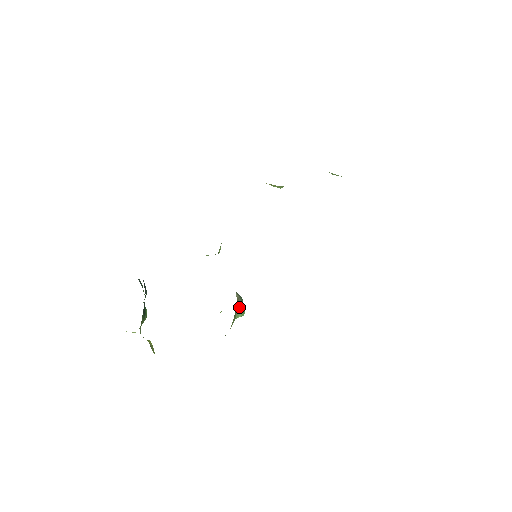
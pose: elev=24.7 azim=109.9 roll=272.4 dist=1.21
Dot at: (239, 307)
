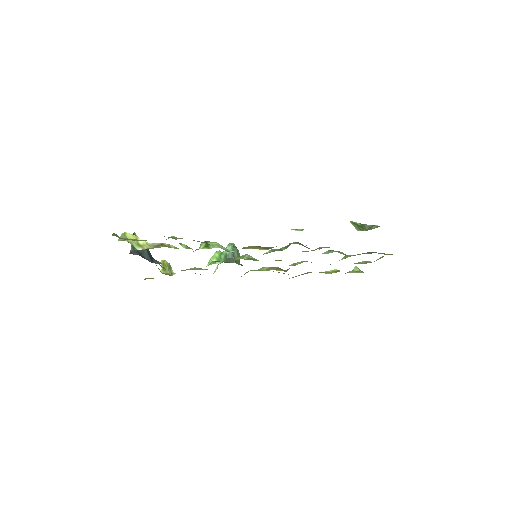
Dot at: occluded
